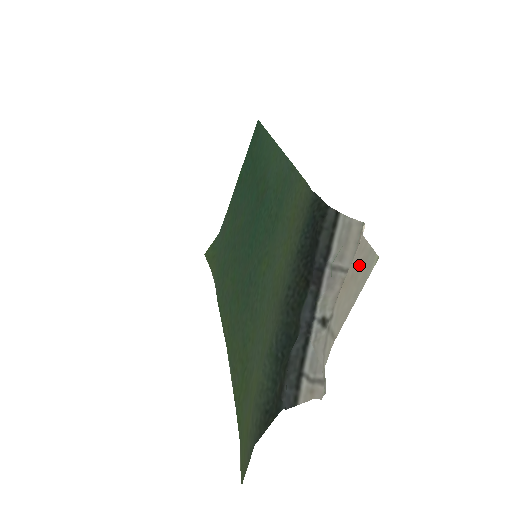
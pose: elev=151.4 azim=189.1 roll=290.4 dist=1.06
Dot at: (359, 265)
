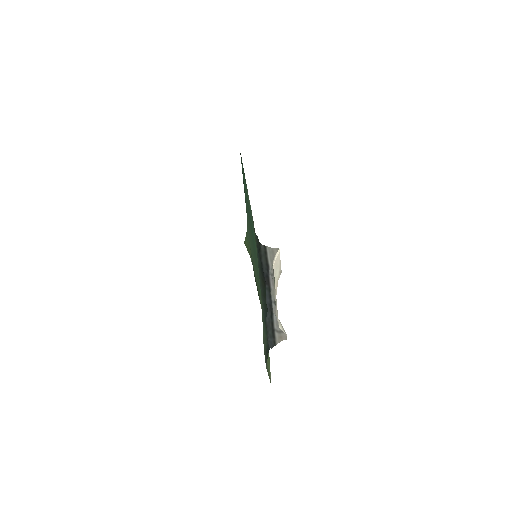
Dot at: occluded
